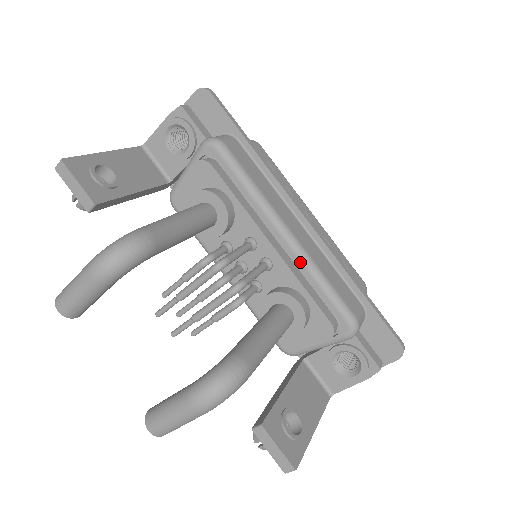
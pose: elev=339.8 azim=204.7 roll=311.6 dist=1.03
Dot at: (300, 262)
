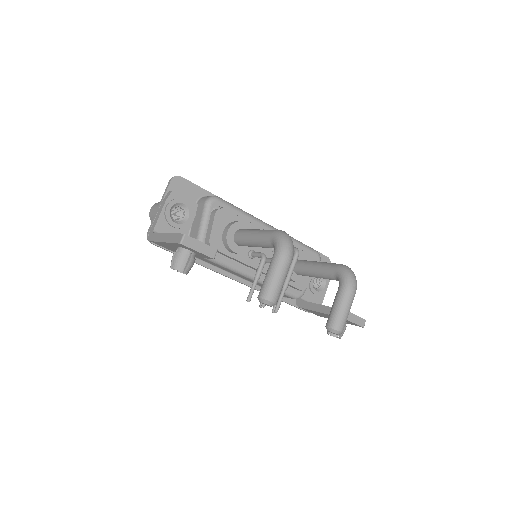
Dot at: occluded
